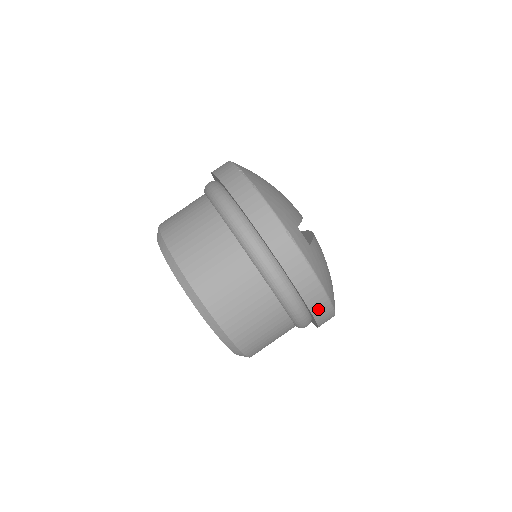
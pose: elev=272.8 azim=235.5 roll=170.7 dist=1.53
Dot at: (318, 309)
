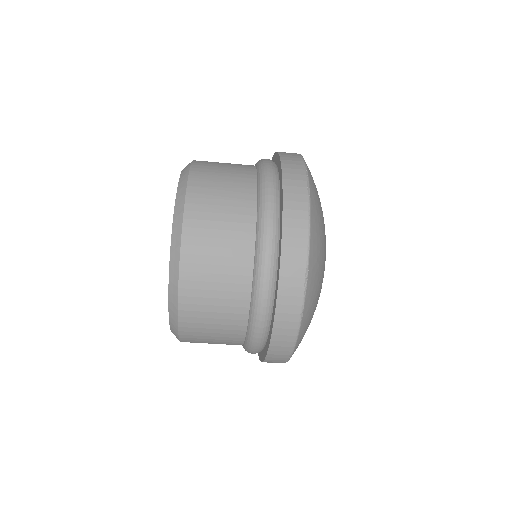
Dot at: occluded
